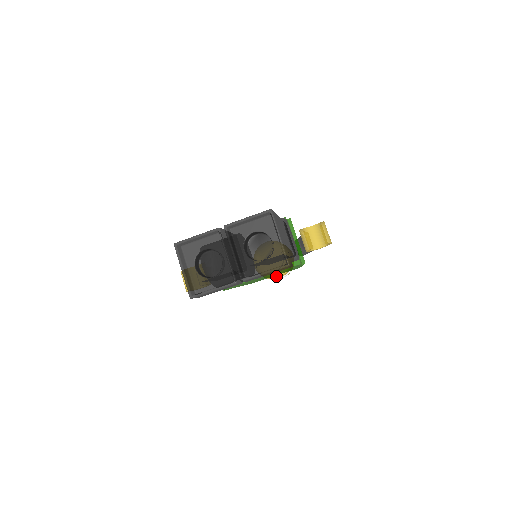
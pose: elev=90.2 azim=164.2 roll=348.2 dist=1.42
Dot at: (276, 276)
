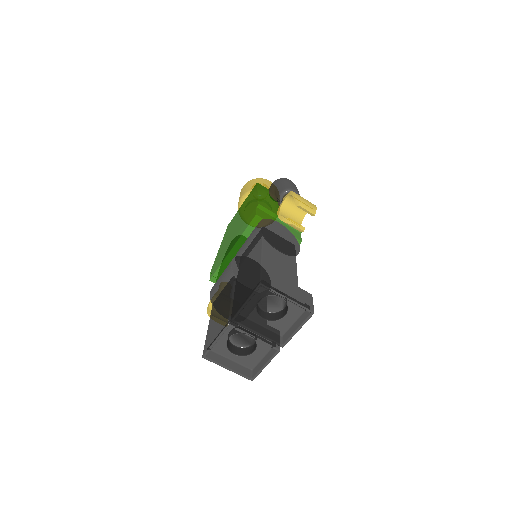
Dot at: occluded
